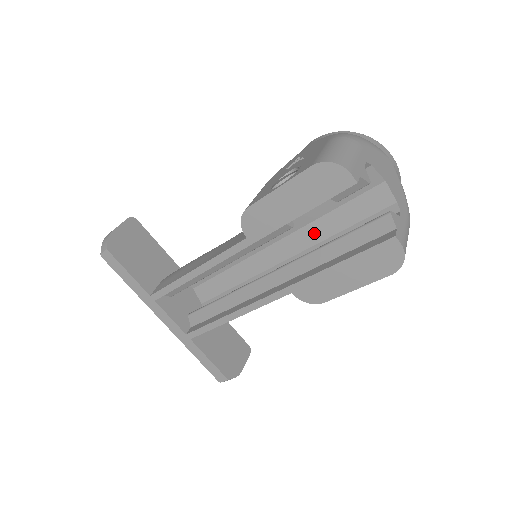
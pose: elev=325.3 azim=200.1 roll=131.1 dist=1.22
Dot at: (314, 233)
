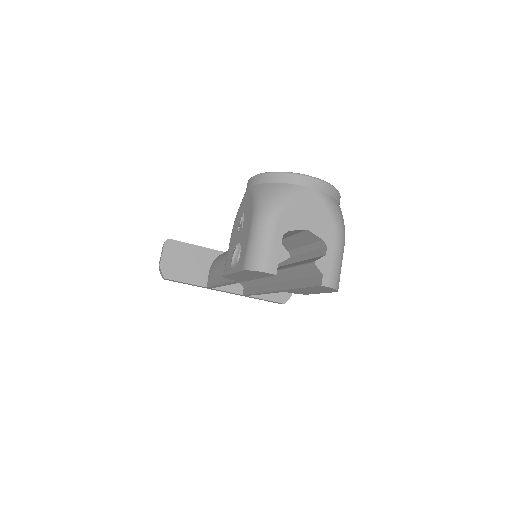
Dot at: occluded
